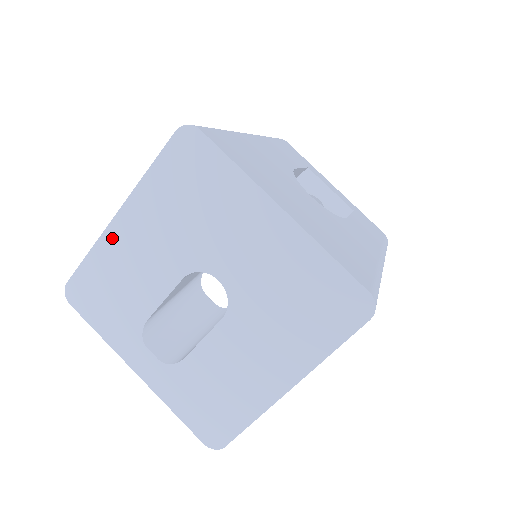
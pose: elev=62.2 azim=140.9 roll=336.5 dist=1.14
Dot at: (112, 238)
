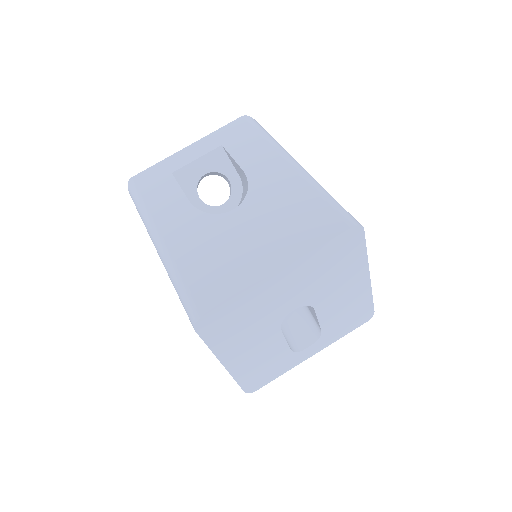
Dot at: (235, 368)
